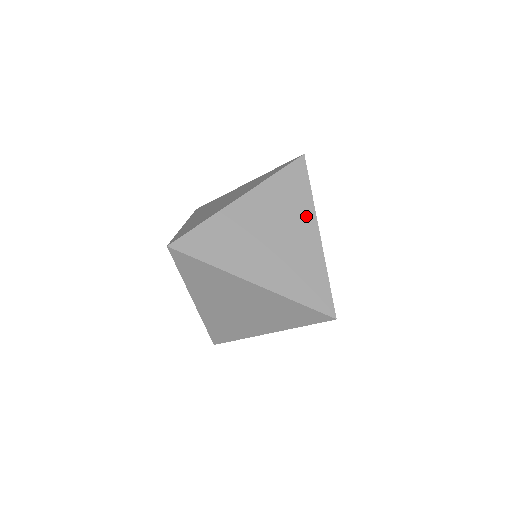
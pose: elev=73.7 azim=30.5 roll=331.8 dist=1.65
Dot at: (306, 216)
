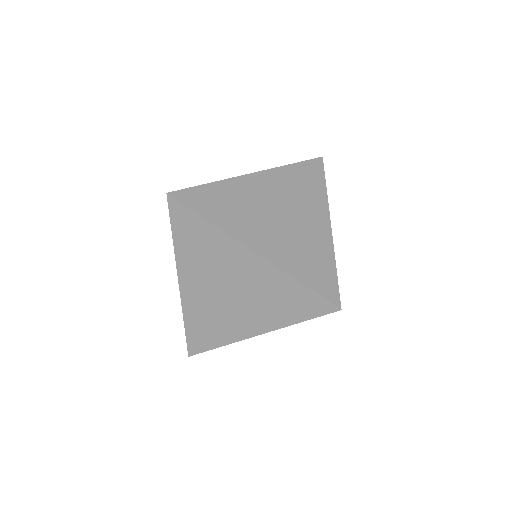
Dot at: (267, 321)
